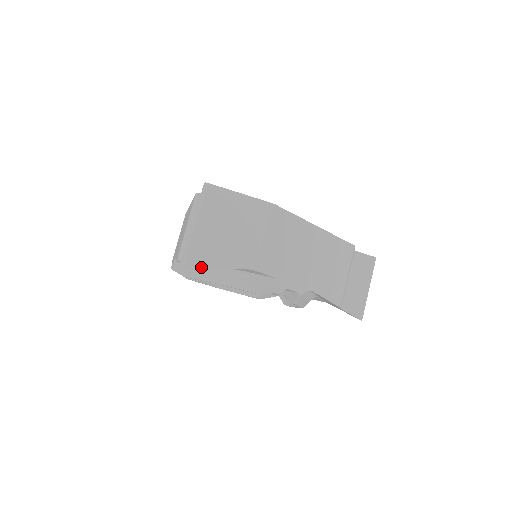
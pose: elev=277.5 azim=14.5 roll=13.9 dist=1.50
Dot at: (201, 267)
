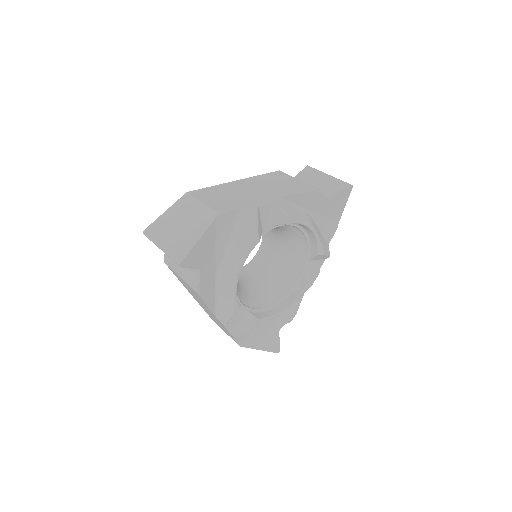
Dot at: (221, 284)
